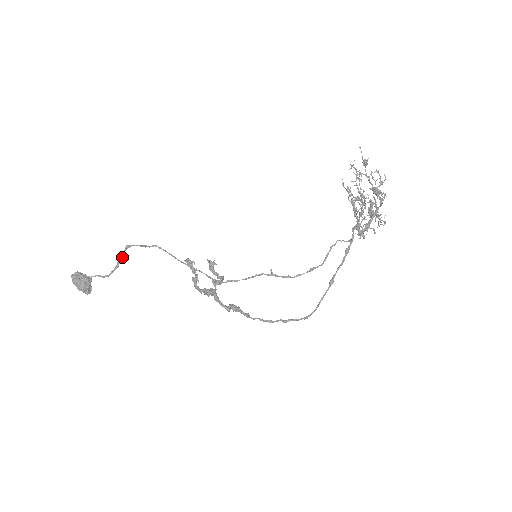
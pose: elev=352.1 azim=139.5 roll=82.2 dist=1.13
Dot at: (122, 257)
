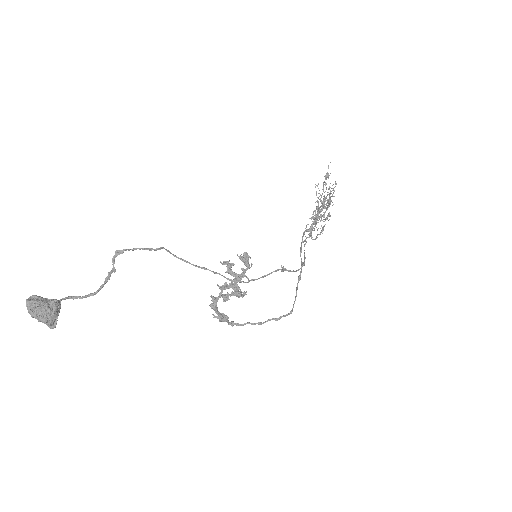
Dot at: (113, 266)
